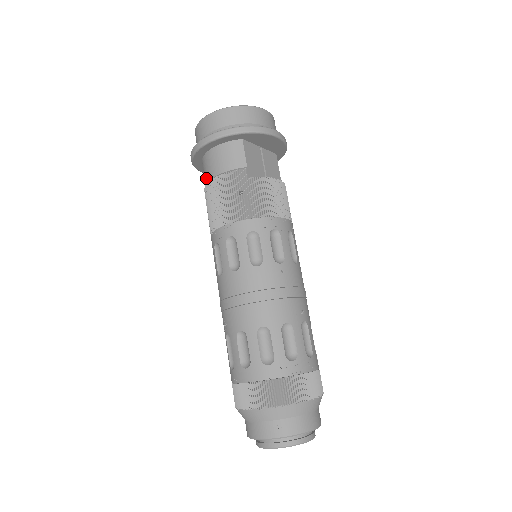
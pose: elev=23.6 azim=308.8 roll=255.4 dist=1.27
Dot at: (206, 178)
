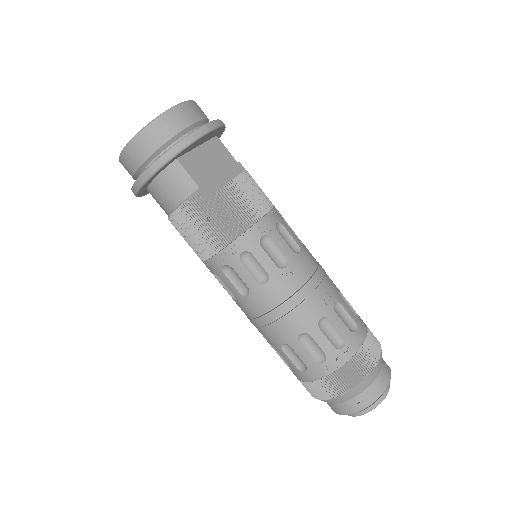
Dot at: occluded
